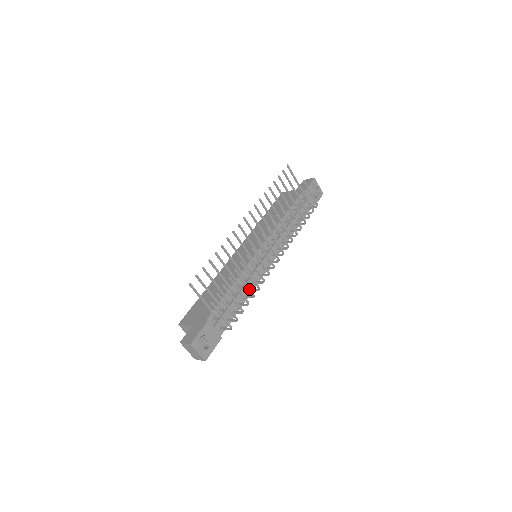
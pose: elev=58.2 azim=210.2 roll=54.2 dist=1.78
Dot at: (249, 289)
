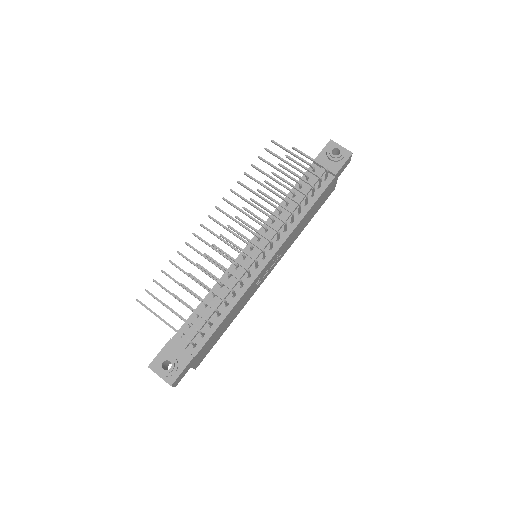
Dot at: (212, 292)
